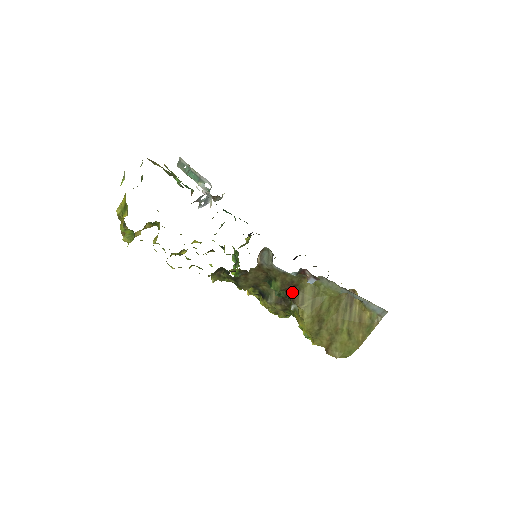
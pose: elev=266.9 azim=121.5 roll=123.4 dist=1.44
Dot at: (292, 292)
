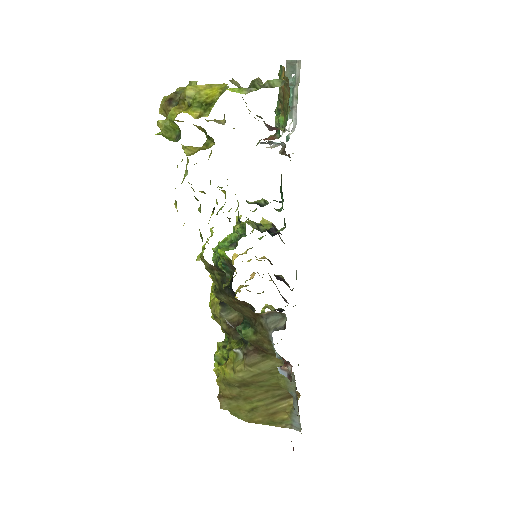
Dot at: (254, 350)
